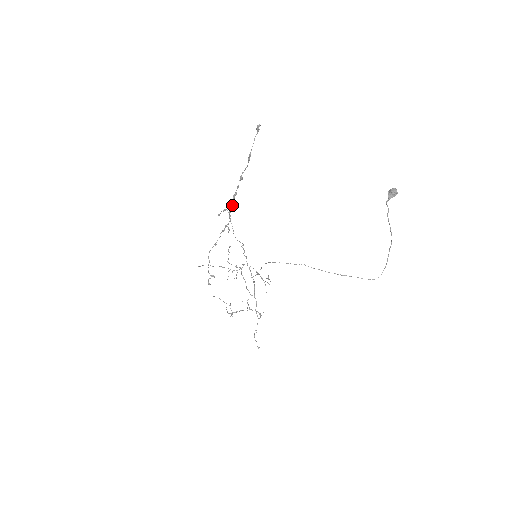
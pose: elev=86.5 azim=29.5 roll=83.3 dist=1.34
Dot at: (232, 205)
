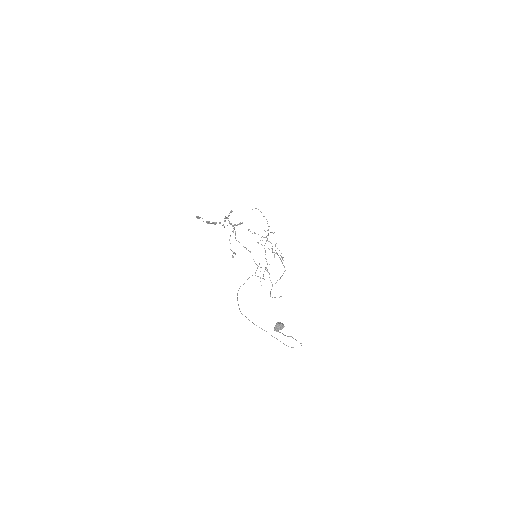
Dot at: (224, 226)
